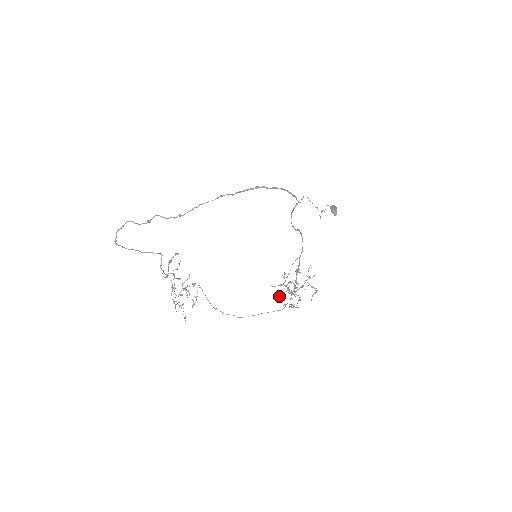
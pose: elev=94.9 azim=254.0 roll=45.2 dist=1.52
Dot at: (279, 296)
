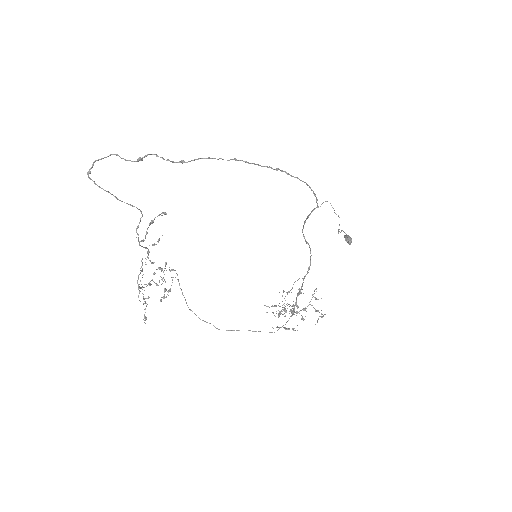
Dot at: occluded
